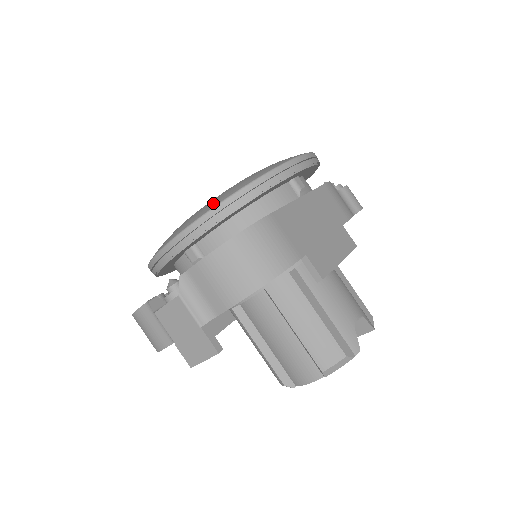
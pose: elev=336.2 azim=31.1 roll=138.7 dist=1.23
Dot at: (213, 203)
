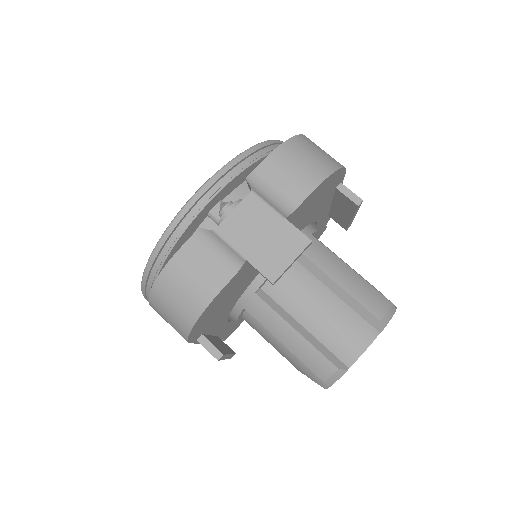
Dot at: occluded
